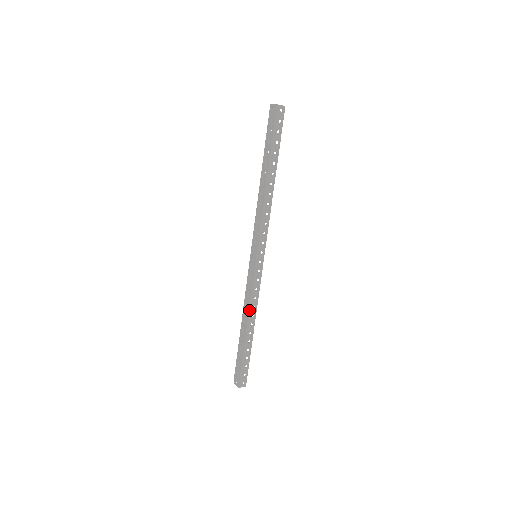
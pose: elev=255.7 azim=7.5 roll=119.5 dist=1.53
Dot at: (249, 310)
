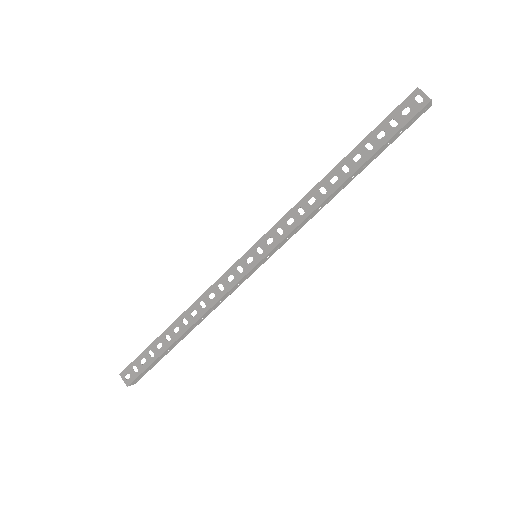
Dot at: (205, 313)
